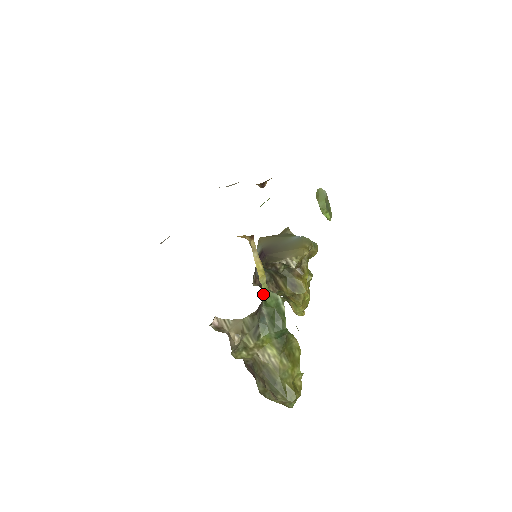
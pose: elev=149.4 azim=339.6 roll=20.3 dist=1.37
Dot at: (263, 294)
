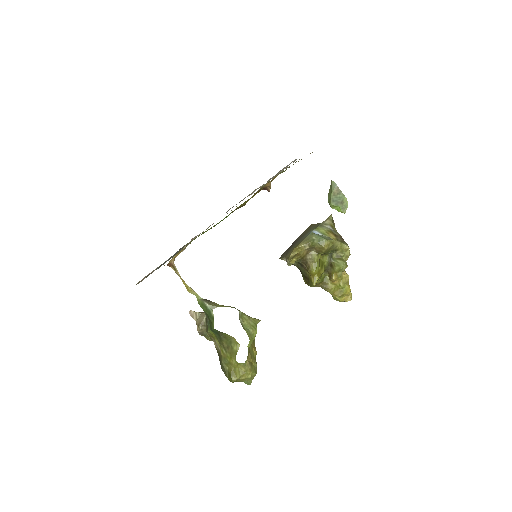
Dot at: (198, 302)
